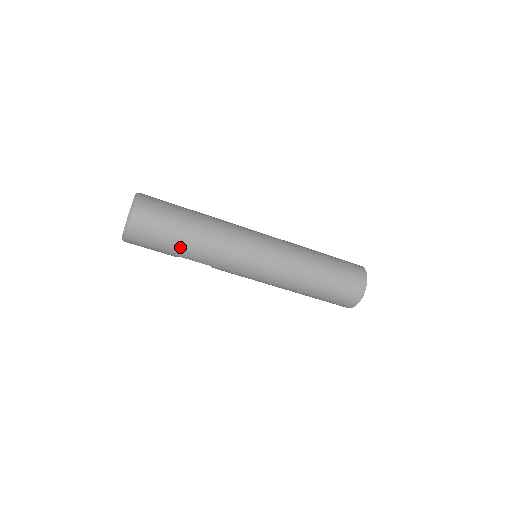
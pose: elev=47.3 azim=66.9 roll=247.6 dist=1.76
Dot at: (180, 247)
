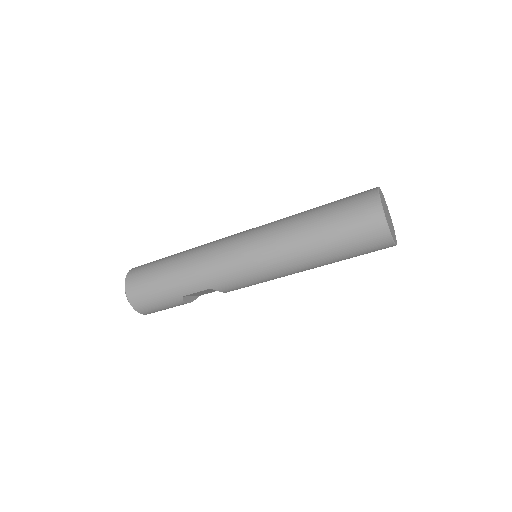
Dot at: (171, 285)
